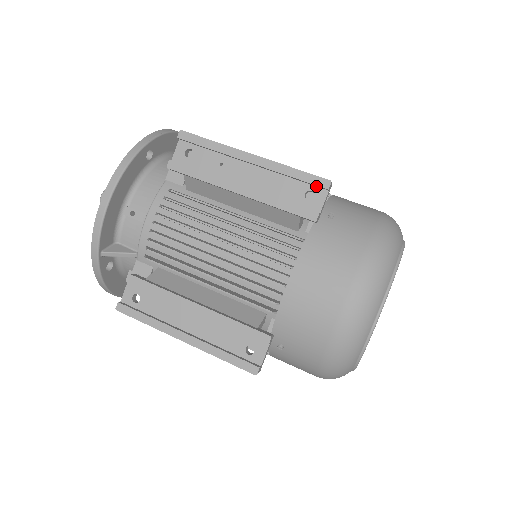
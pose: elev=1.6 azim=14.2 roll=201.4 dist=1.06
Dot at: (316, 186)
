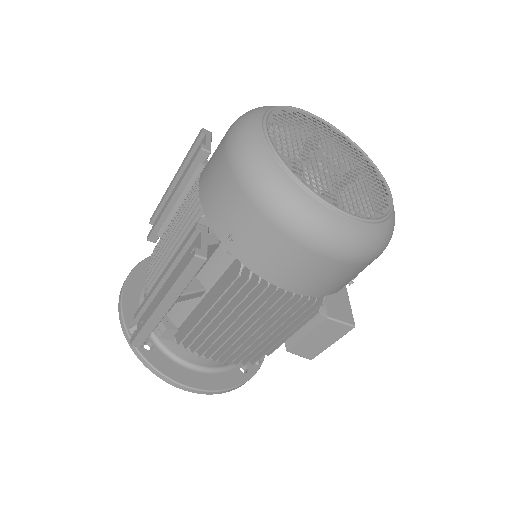
Dot at: (201, 142)
